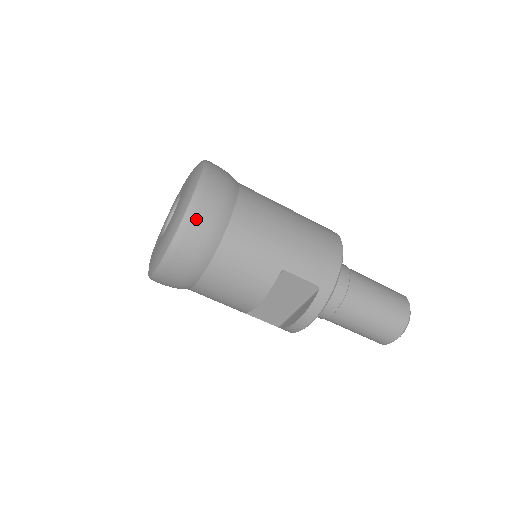
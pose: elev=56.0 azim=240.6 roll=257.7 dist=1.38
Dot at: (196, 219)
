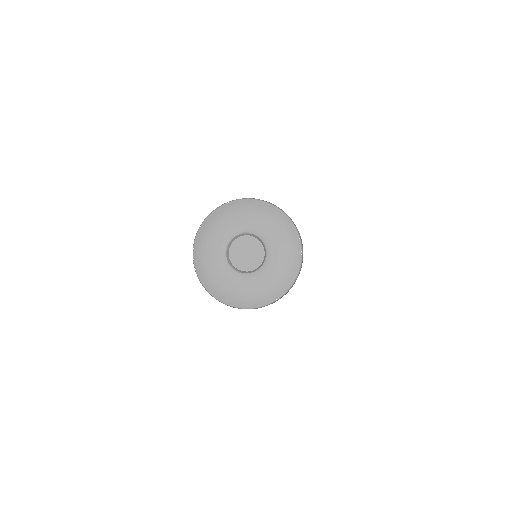
Dot at: occluded
